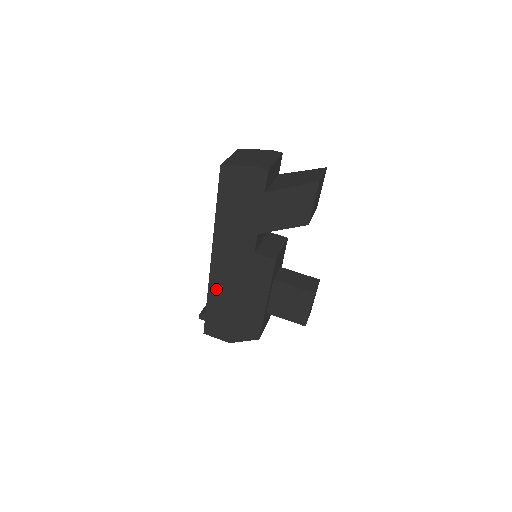
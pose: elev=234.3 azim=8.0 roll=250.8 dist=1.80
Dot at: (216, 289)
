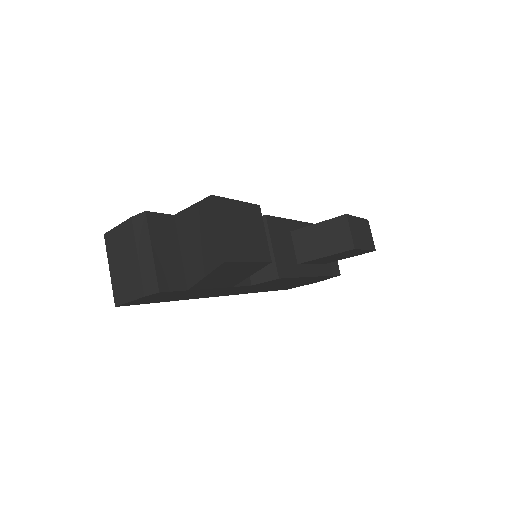
Dot at: (256, 291)
